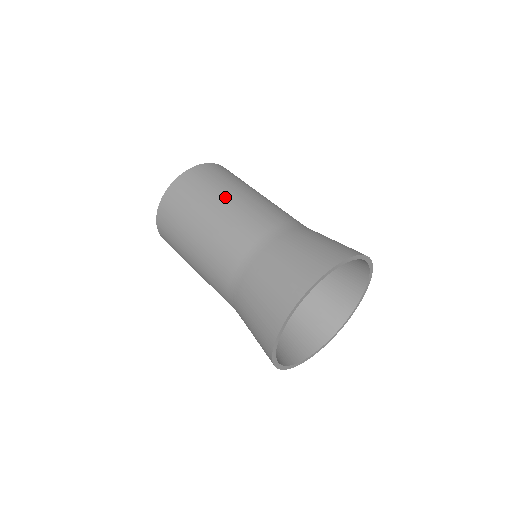
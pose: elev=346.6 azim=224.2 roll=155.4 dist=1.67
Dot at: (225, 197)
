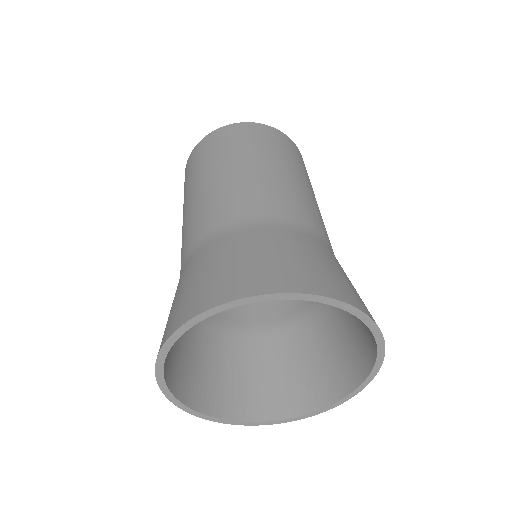
Dot at: (262, 161)
